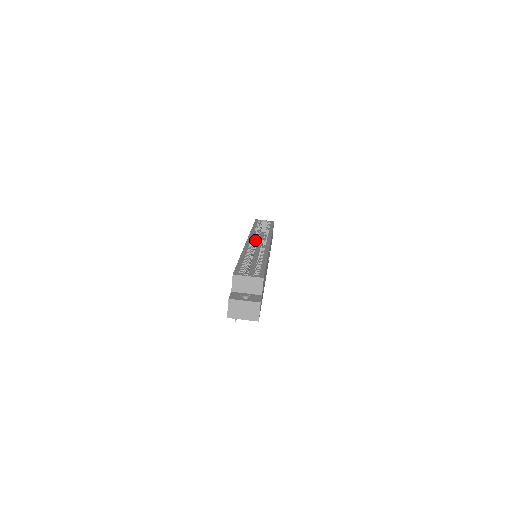
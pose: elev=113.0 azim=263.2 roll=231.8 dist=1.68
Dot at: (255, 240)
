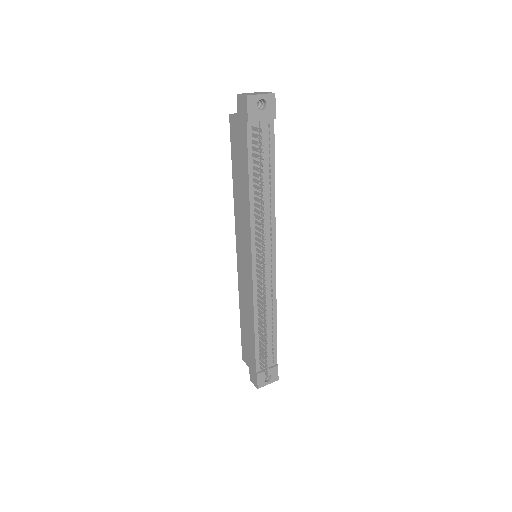
Dot at: occluded
